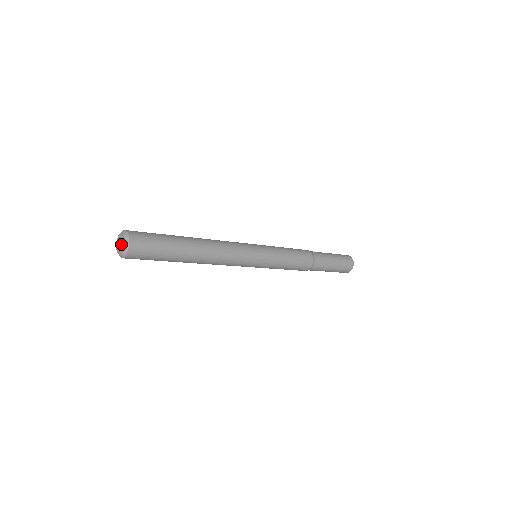
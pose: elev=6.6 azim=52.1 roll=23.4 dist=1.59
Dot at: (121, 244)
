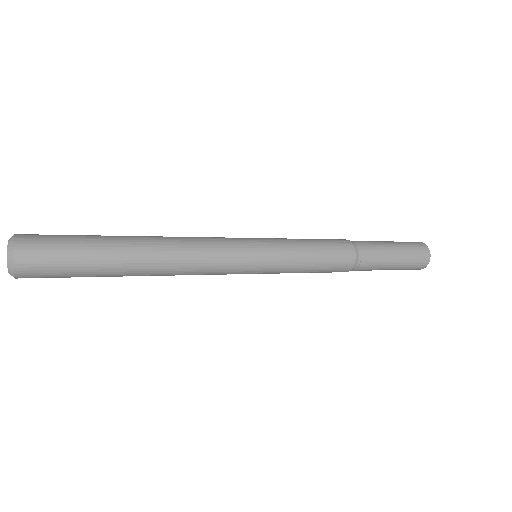
Dot at: occluded
